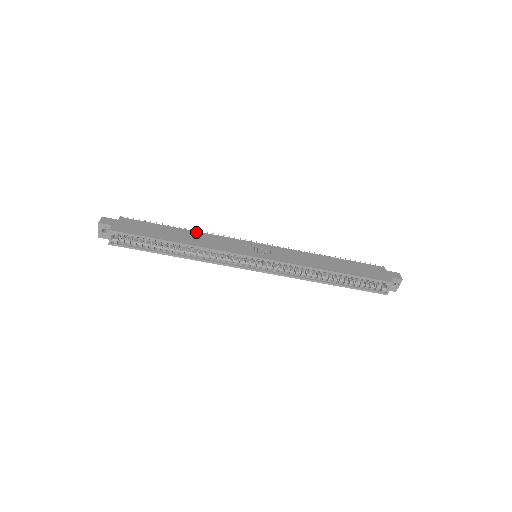
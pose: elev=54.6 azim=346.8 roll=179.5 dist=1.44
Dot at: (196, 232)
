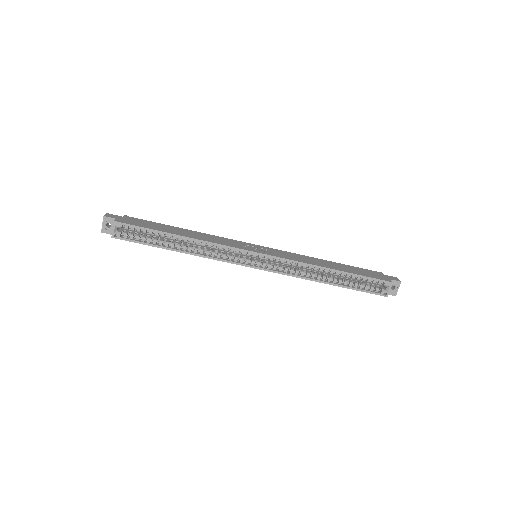
Dot at: (197, 232)
